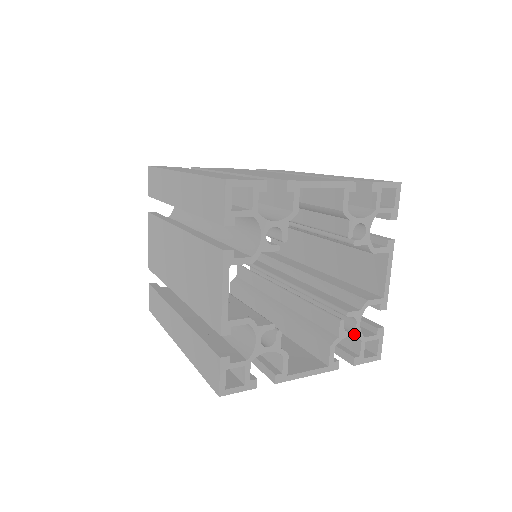
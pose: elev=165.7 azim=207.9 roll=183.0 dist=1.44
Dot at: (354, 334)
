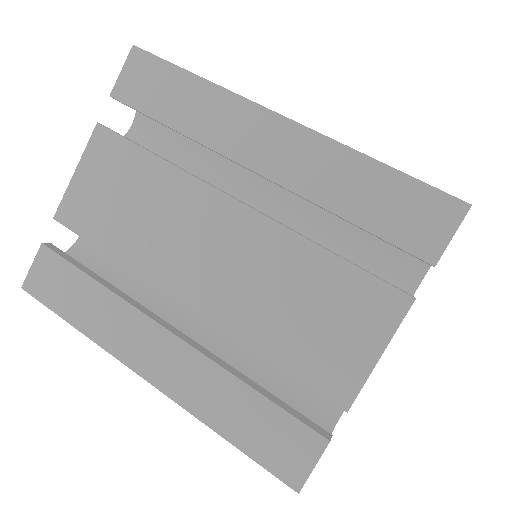
Dot at: occluded
